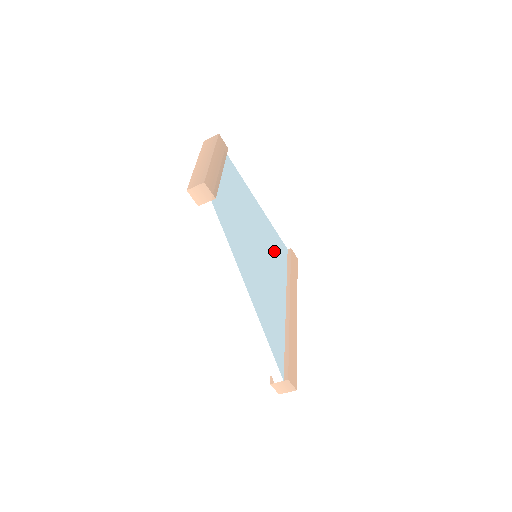
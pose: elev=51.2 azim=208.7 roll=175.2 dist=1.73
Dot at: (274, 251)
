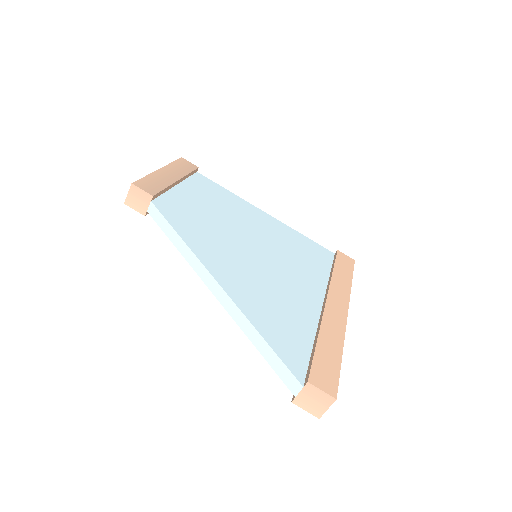
Dot at: (298, 252)
